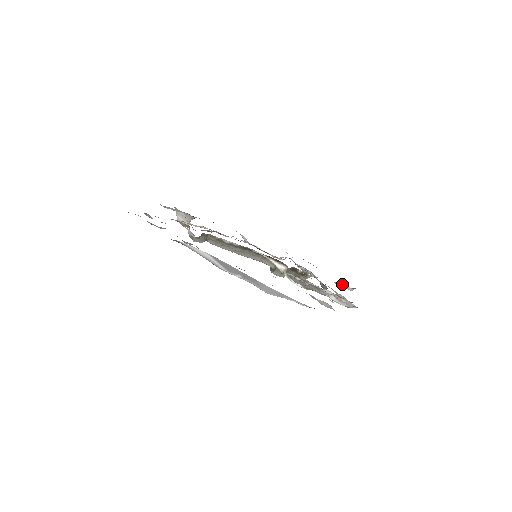
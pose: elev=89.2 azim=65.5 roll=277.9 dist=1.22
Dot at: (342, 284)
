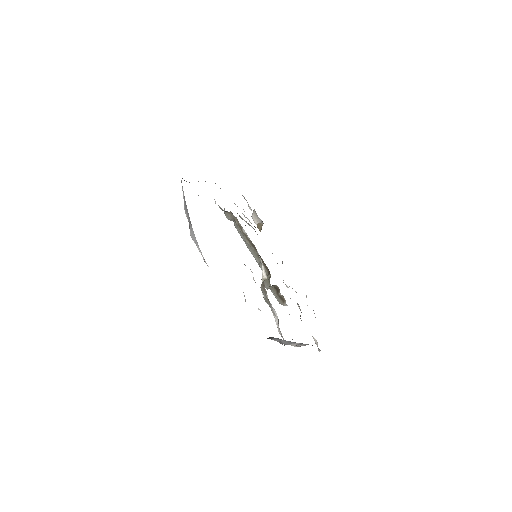
Dot at: (316, 341)
